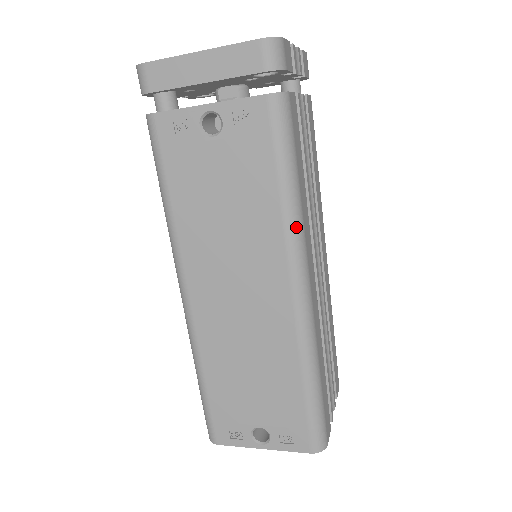
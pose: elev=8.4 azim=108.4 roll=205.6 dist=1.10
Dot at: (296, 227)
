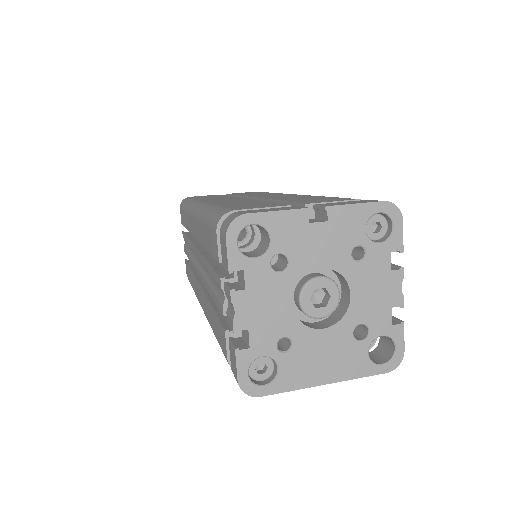
Dot at: occluded
